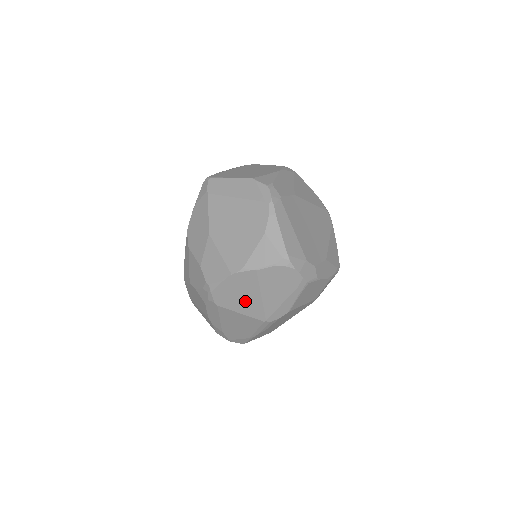
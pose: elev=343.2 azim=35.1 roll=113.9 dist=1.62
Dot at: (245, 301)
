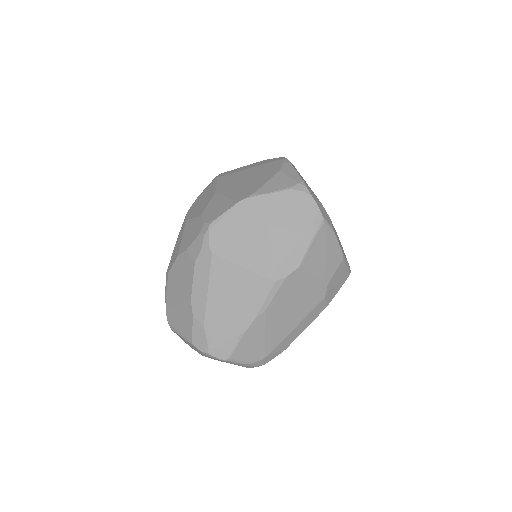
Dot at: (248, 243)
